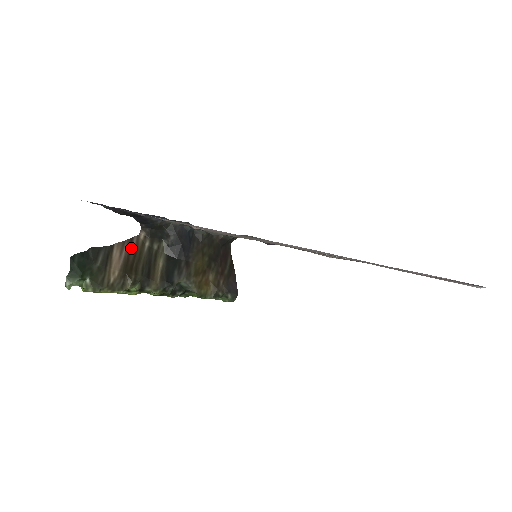
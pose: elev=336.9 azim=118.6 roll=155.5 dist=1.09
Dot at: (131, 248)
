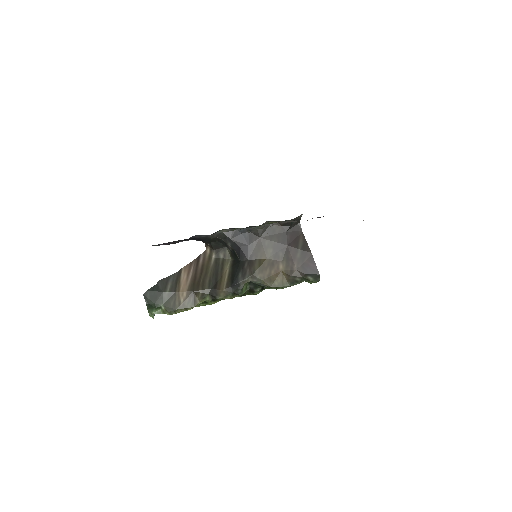
Dot at: (198, 266)
